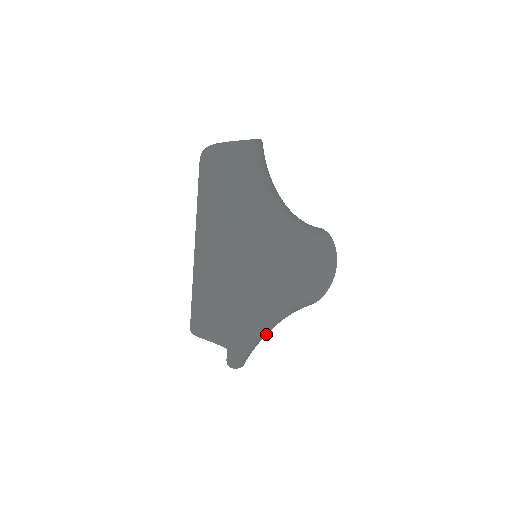
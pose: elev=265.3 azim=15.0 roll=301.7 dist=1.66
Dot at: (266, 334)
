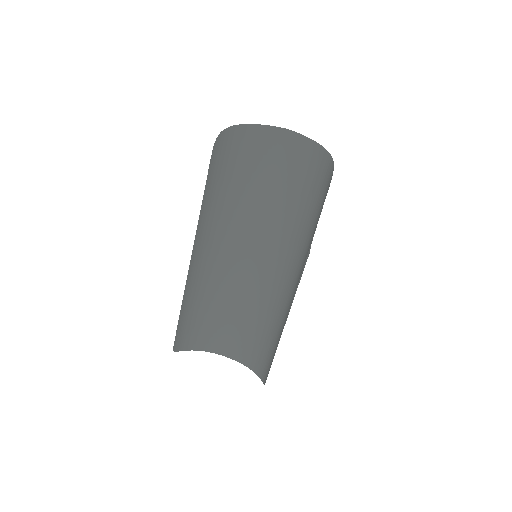
Dot at: occluded
